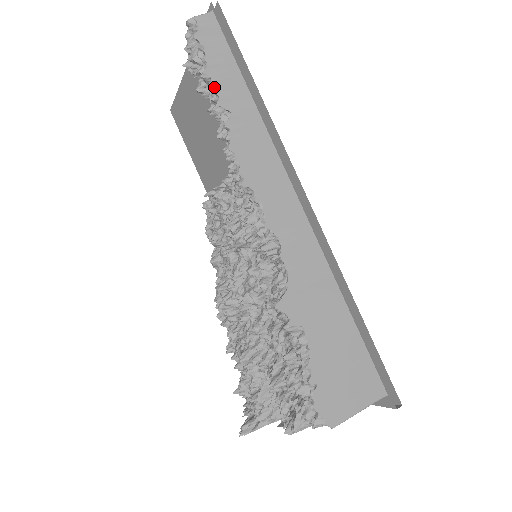
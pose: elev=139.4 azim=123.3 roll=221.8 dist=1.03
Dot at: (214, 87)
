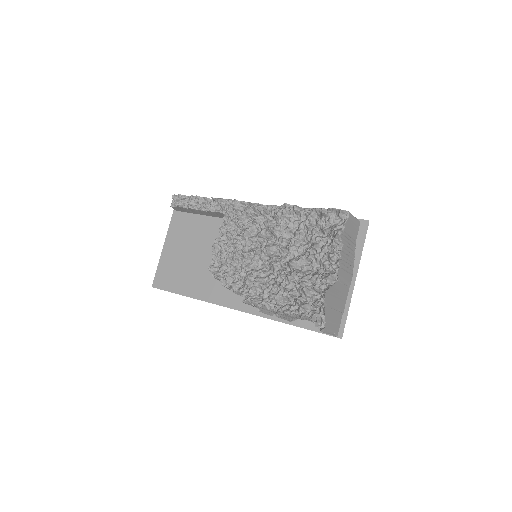
Dot at: (199, 196)
